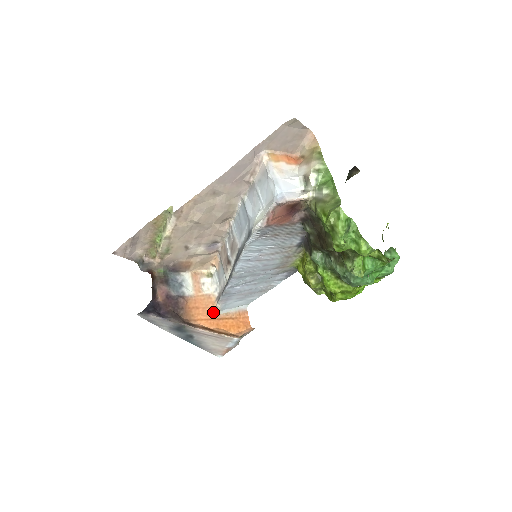
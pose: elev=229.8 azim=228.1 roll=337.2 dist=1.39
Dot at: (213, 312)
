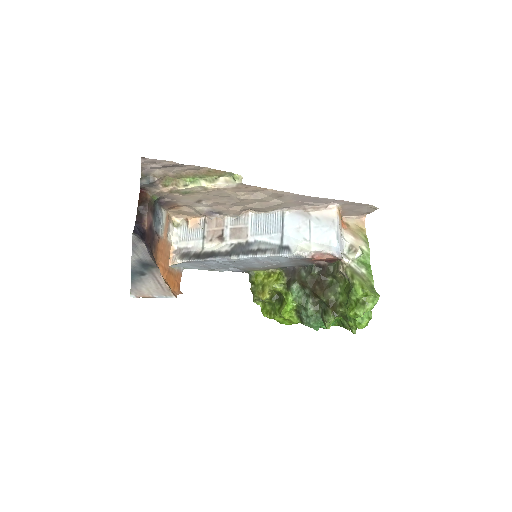
Dot at: (168, 262)
